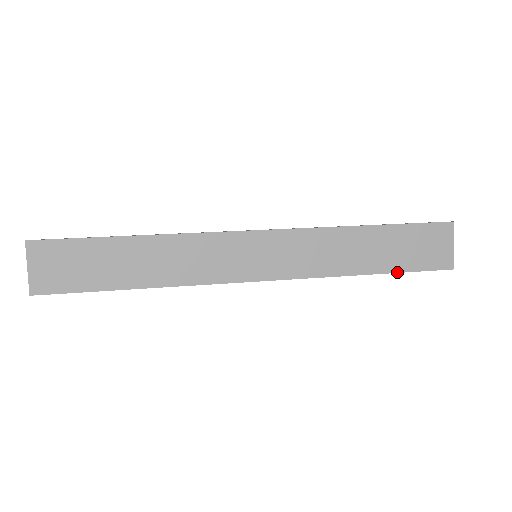
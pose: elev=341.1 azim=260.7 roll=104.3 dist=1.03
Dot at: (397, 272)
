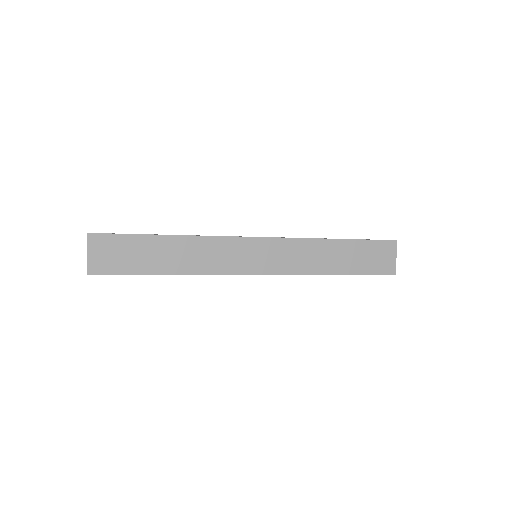
Dot at: (356, 274)
